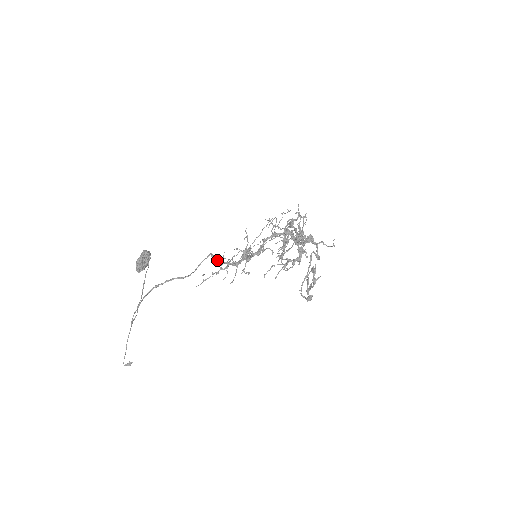
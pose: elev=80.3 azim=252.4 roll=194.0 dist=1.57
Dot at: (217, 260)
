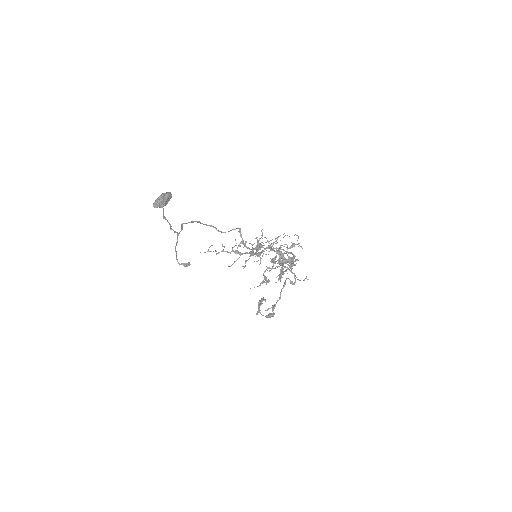
Dot at: occluded
